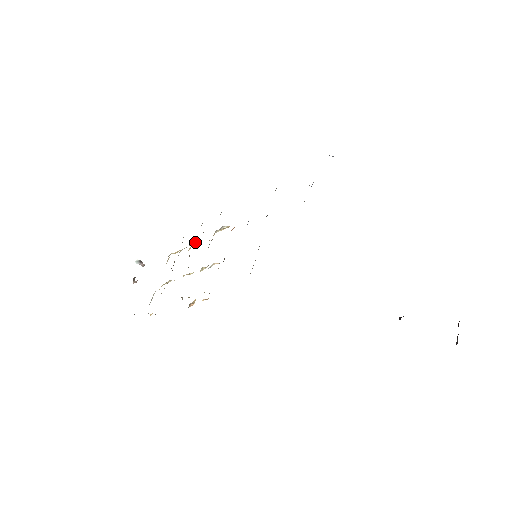
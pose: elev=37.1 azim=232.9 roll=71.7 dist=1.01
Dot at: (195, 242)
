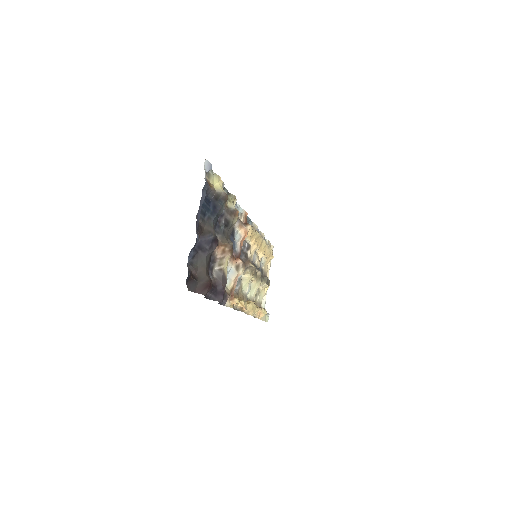
Dot at: (255, 251)
